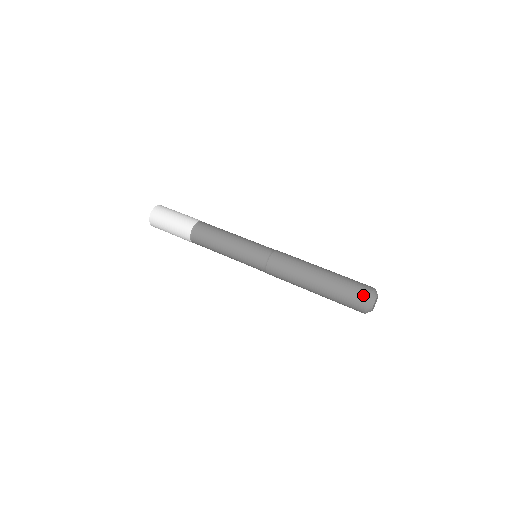
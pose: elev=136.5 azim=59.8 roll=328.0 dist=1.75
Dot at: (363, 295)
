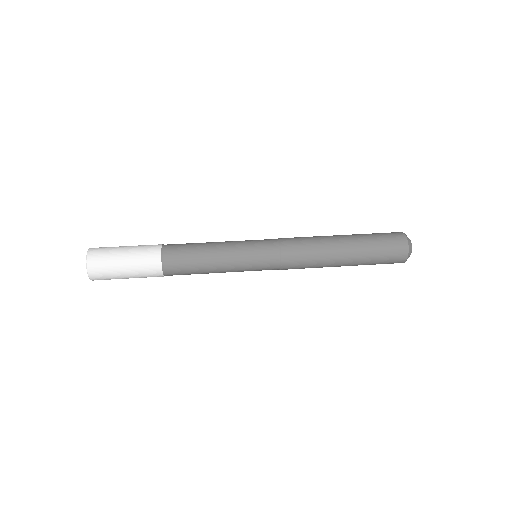
Dot at: (400, 241)
